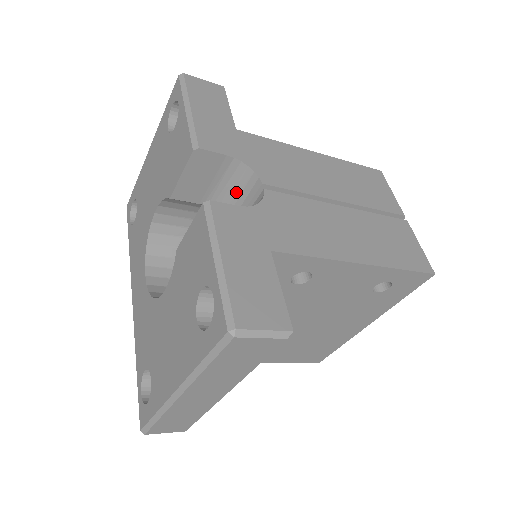
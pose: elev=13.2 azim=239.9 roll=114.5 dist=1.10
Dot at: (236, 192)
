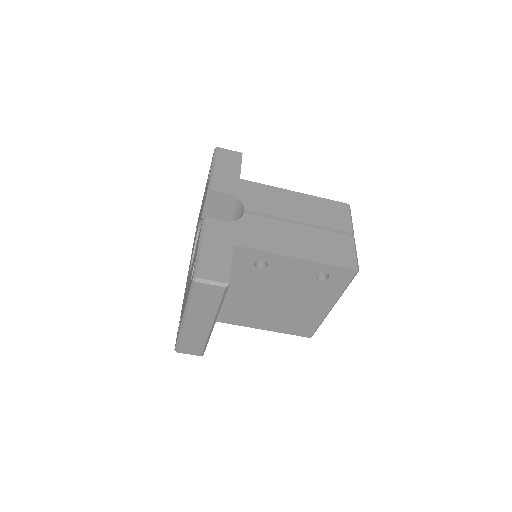
Dot at: (236, 215)
